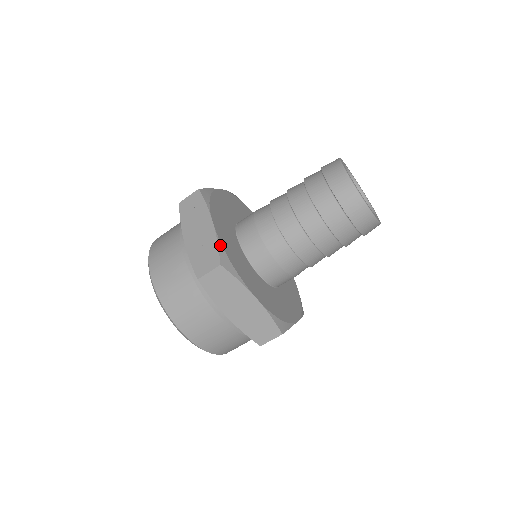
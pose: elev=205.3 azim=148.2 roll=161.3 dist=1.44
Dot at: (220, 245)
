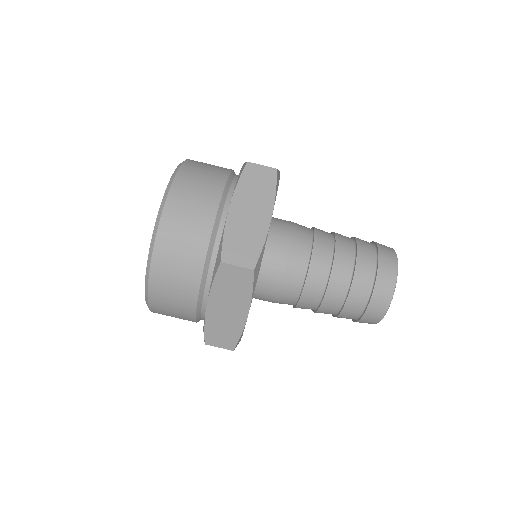
Dot at: occluded
